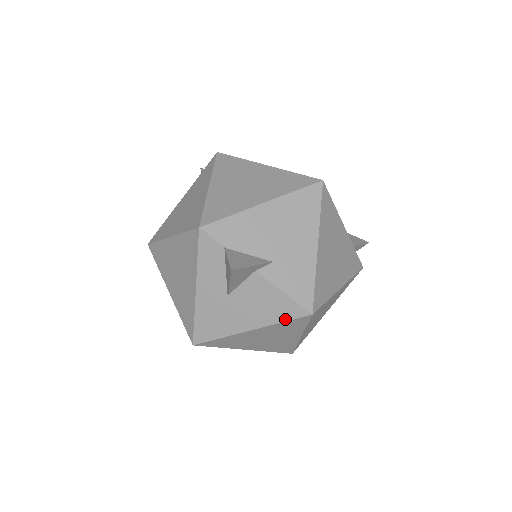
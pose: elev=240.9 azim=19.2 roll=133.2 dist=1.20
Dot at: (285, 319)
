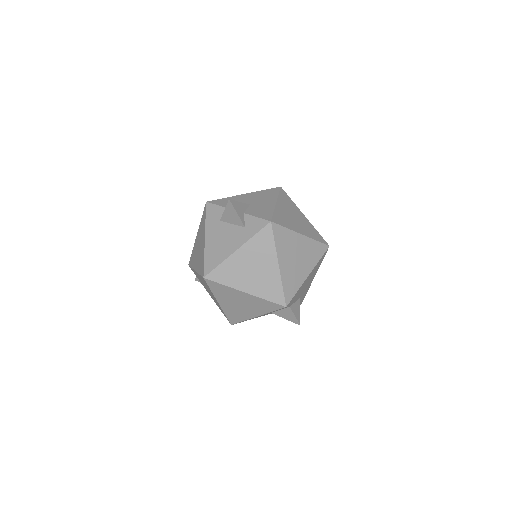
Dot at: occluded
